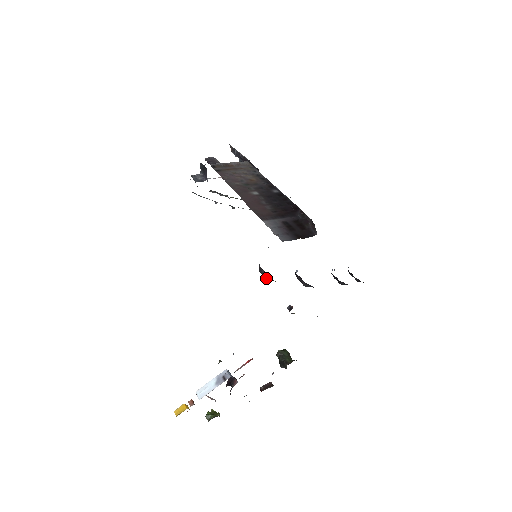
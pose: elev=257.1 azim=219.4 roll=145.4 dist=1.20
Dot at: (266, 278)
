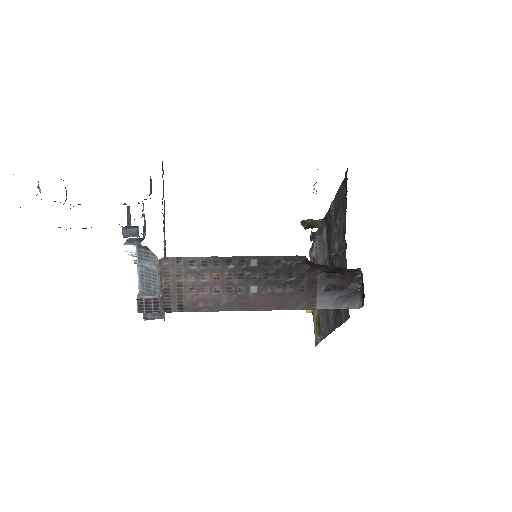
Dot at: occluded
